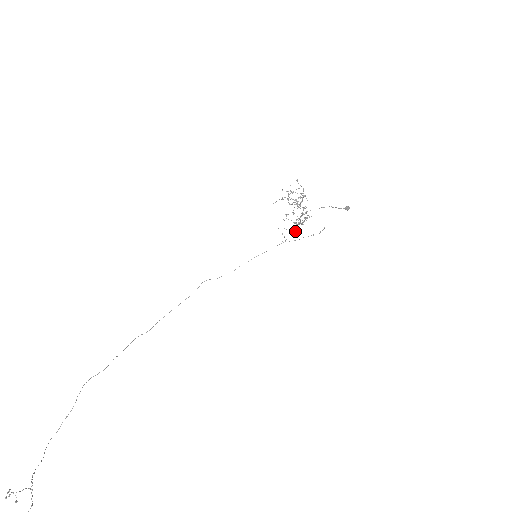
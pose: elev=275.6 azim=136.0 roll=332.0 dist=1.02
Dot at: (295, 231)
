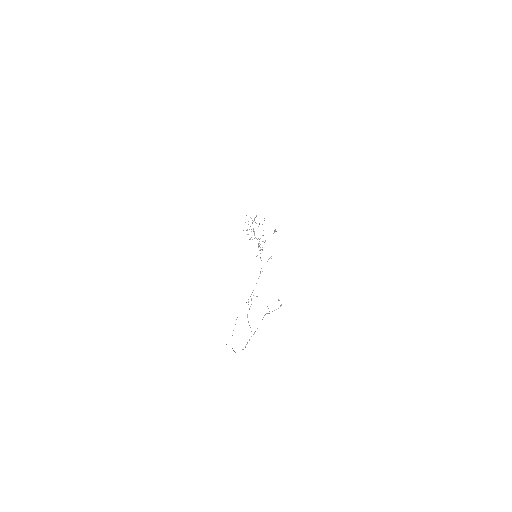
Dot at: occluded
